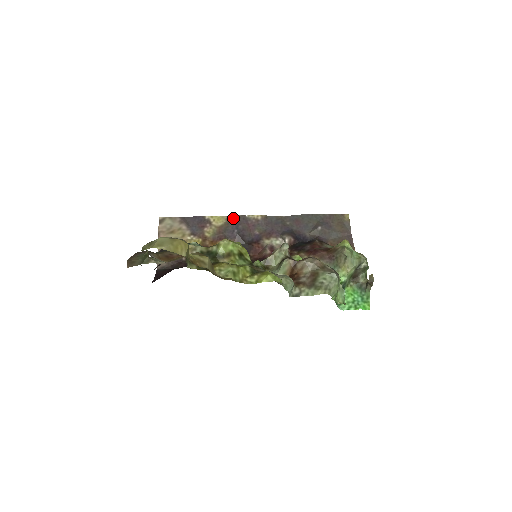
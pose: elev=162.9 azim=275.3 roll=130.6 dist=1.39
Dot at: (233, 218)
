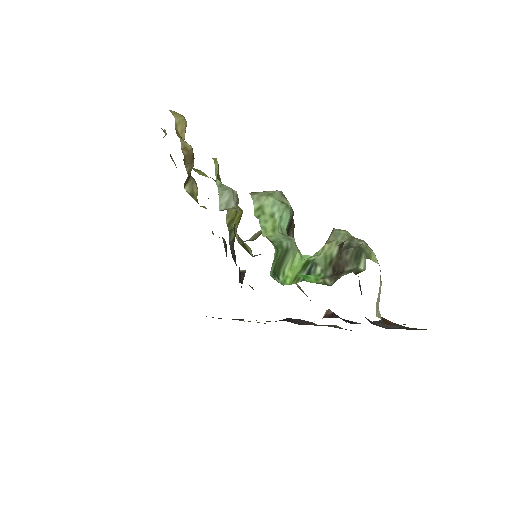
Dot at: (303, 320)
